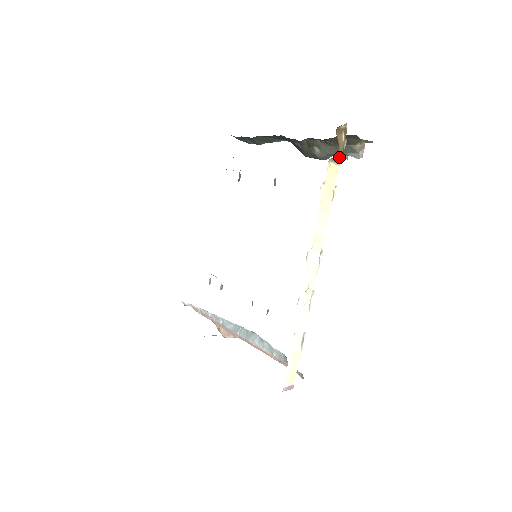
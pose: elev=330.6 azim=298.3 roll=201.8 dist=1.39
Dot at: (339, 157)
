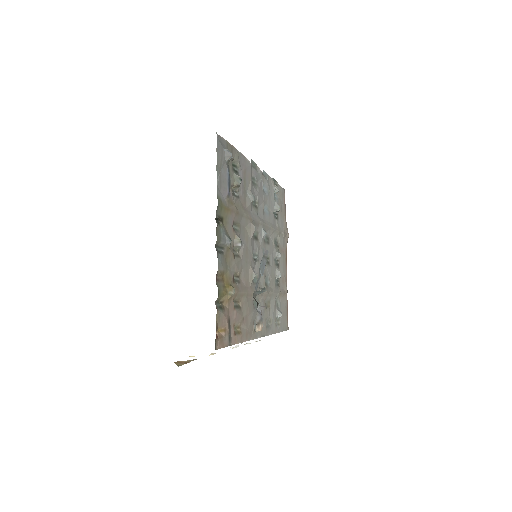
Dot at: occluded
